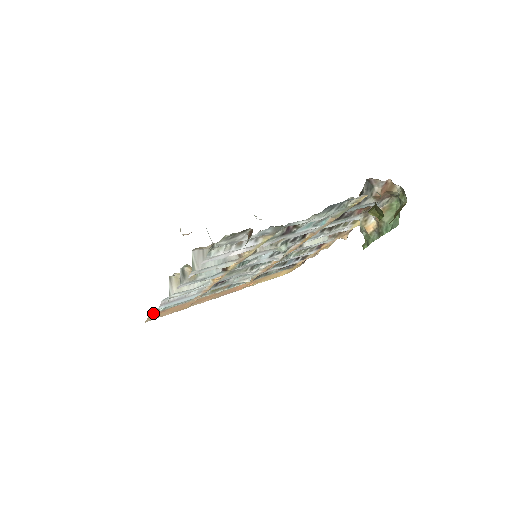
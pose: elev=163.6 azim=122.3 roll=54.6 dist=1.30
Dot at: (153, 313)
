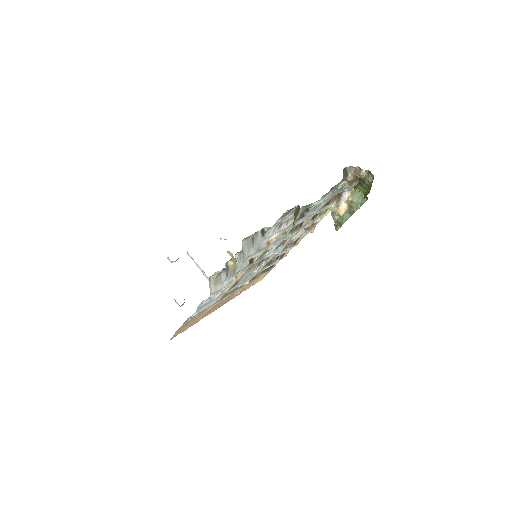
Dot at: (182, 325)
